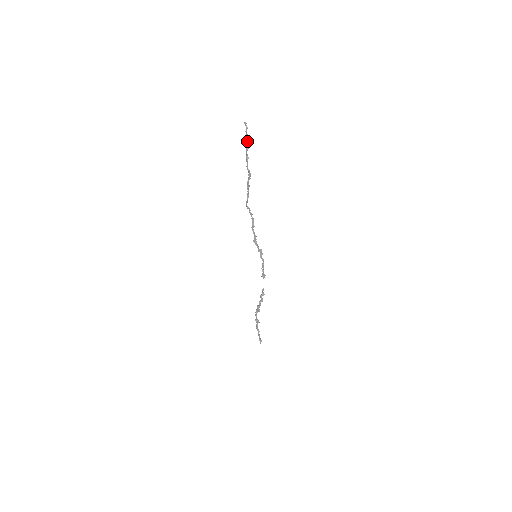
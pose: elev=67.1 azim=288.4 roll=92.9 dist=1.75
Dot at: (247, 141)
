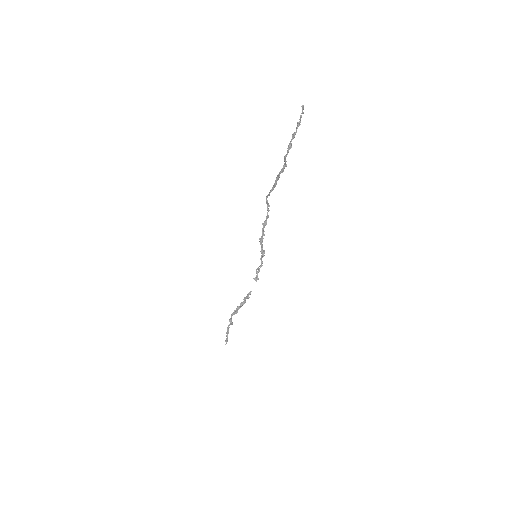
Dot at: (297, 128)
